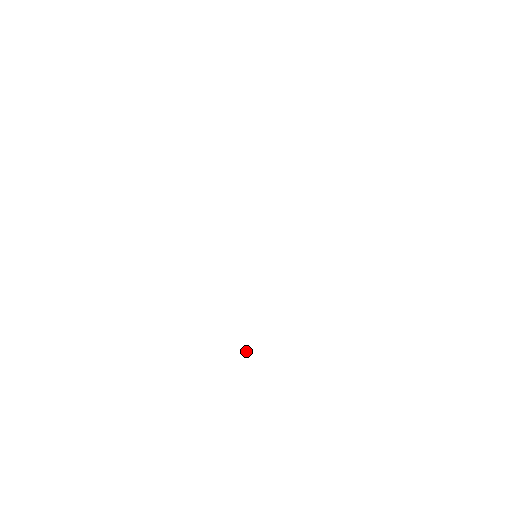
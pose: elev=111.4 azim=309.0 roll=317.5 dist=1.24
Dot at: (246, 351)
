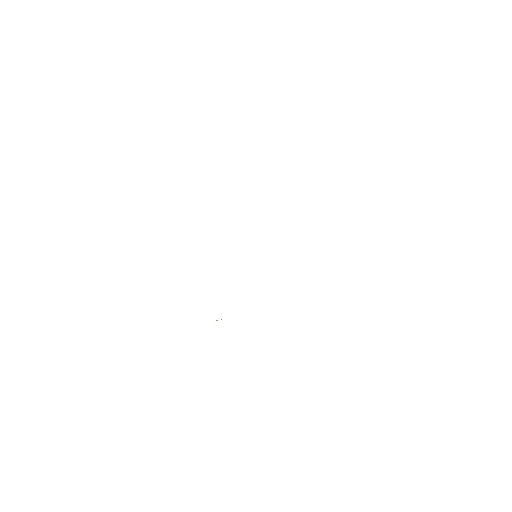
Dot at: (217, 320)
